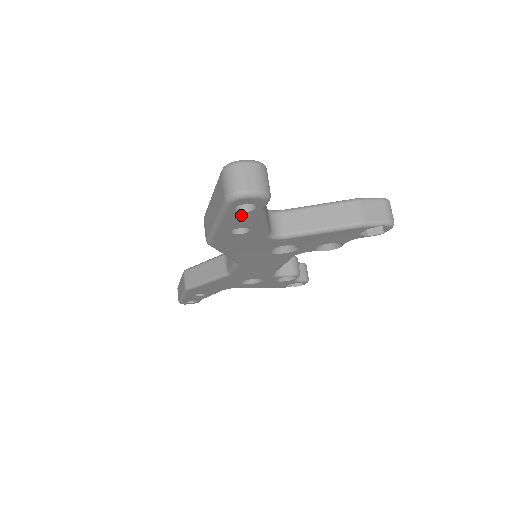
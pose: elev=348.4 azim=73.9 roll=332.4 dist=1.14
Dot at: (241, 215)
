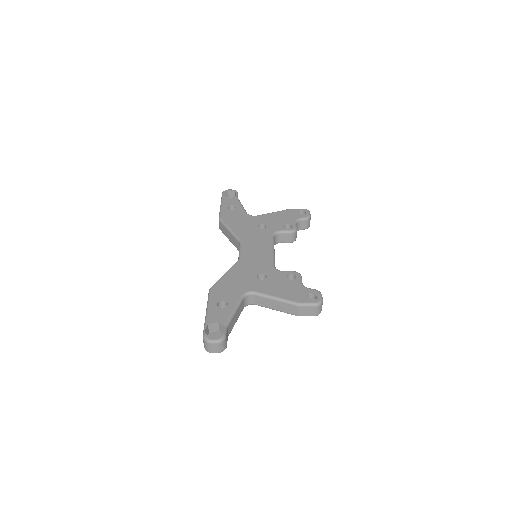
Dot at: occluded
